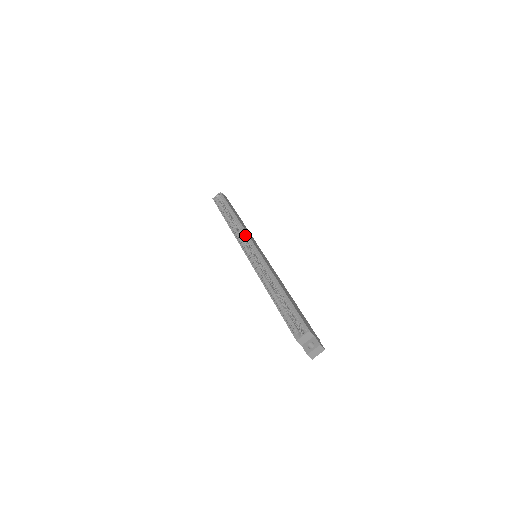
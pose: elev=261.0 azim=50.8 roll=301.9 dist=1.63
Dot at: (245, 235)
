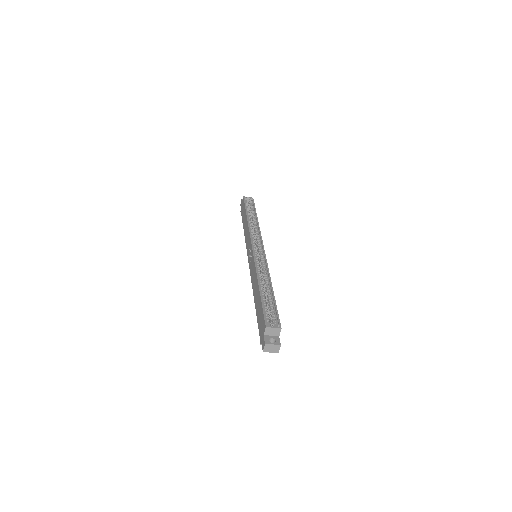
Dot at: (259, 236)
